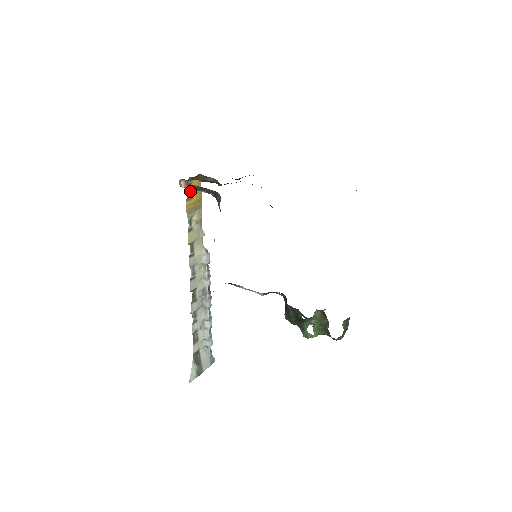
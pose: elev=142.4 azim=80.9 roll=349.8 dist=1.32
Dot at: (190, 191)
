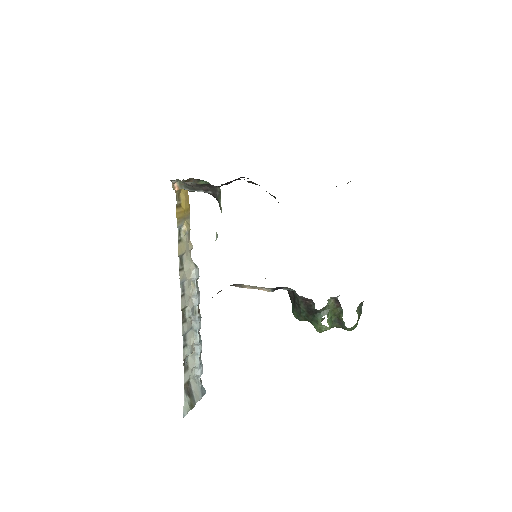
Dot at: (179, 199)
